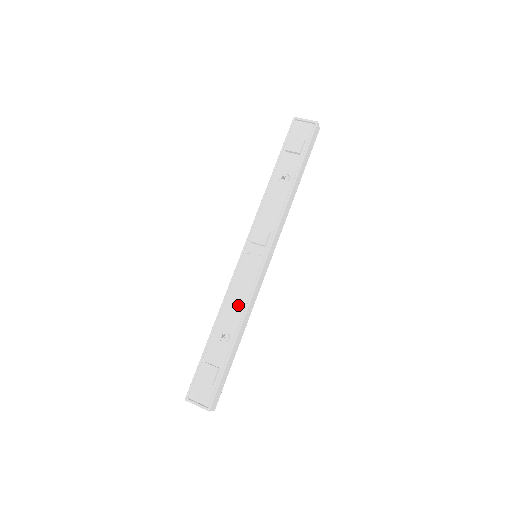
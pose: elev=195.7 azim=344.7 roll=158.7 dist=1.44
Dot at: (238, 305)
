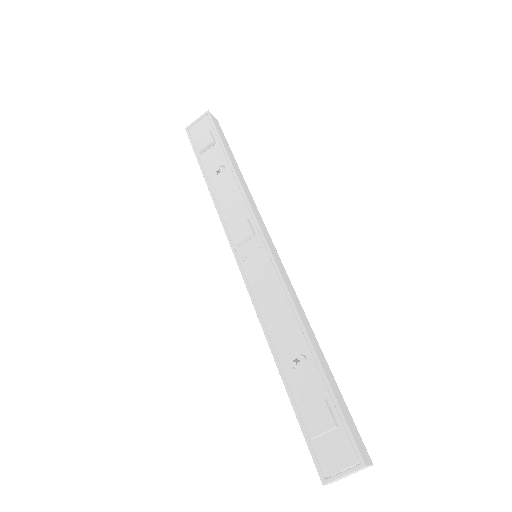
Dot at: (281, 313)
